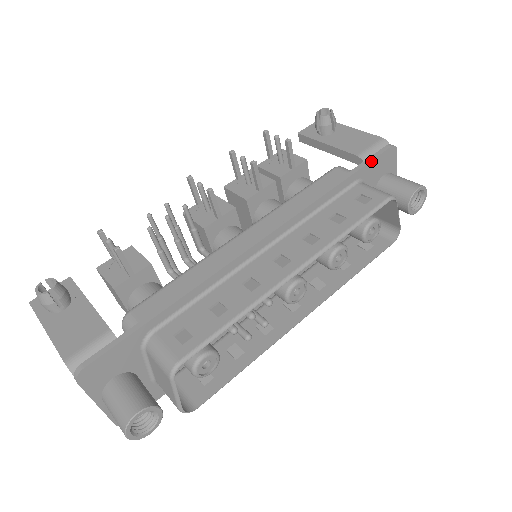
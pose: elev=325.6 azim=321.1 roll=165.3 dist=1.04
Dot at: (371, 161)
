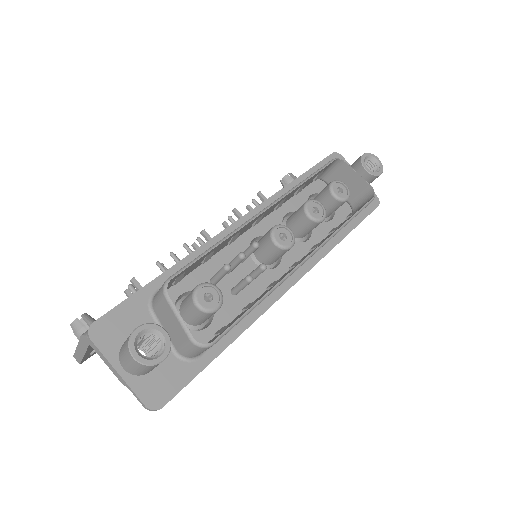
Dot at: (319, 163)
